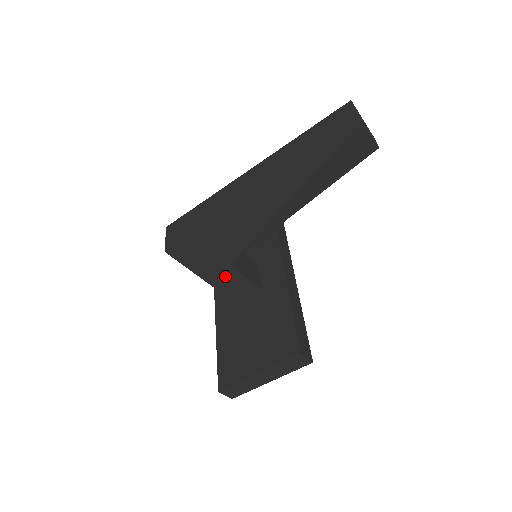
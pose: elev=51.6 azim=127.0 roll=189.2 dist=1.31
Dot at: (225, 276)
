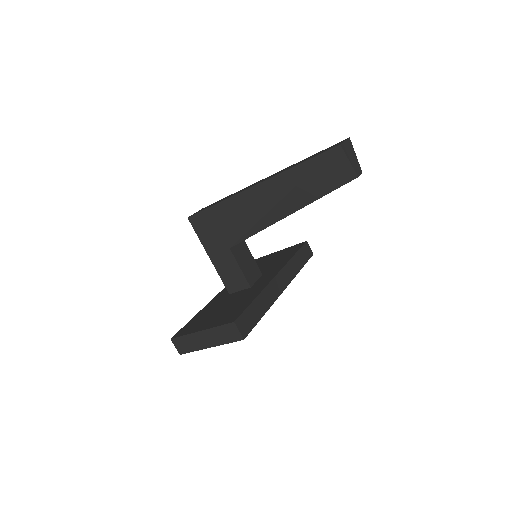
Dot at: (225, 260)
